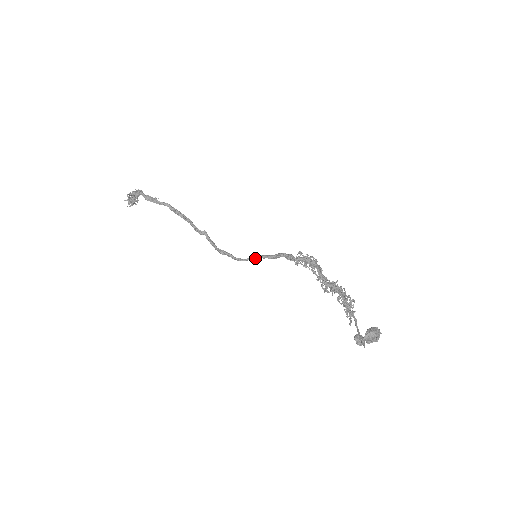
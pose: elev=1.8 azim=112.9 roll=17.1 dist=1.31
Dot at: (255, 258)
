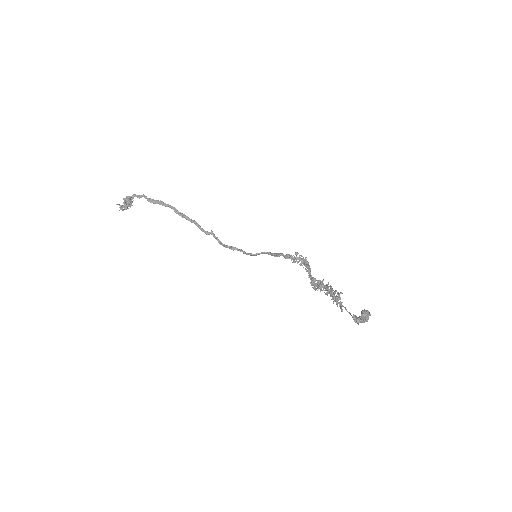
Dot at: (264, 253)
